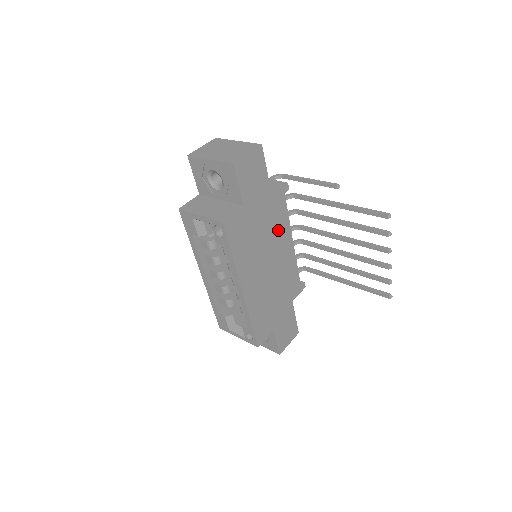
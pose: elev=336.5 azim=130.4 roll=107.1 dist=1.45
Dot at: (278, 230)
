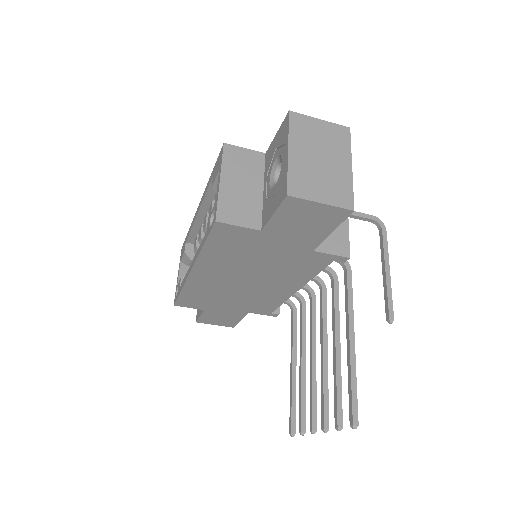
Dot at: (289, 273)
